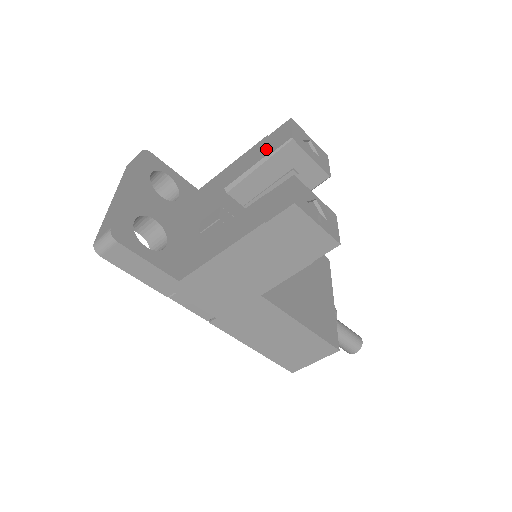
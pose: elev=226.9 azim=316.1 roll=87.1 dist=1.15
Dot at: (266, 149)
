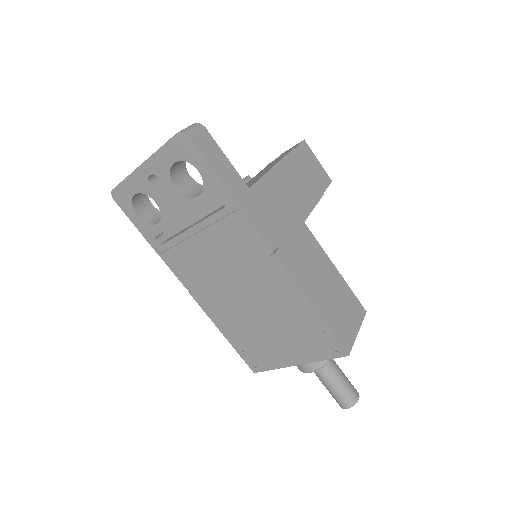
Dot at: occluded
